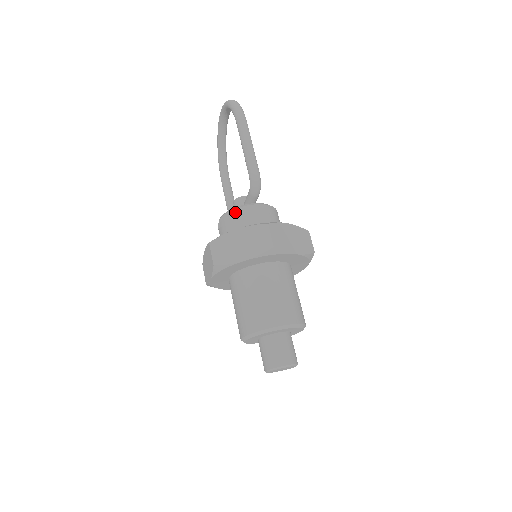
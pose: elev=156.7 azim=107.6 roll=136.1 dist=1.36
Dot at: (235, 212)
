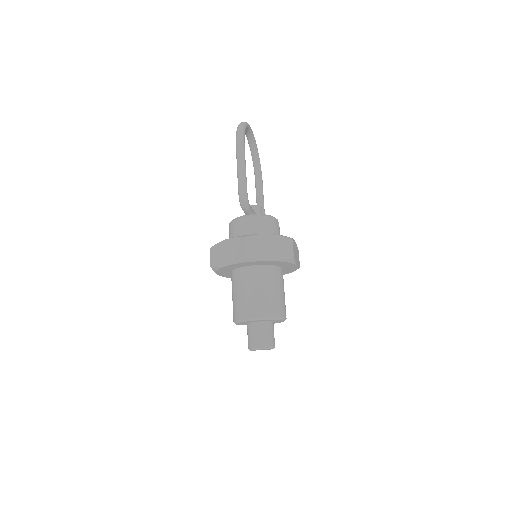
Dot at: (234, 222)
